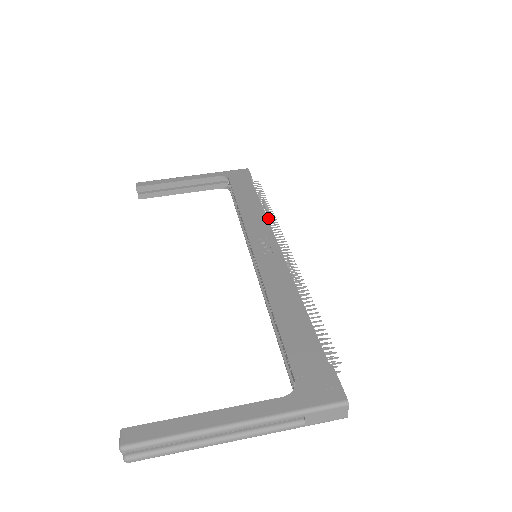
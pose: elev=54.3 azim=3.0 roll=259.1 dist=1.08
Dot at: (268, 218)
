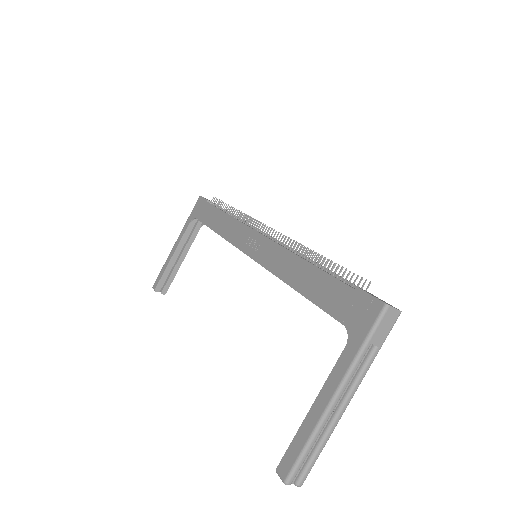
Dot at: (240, 219)
